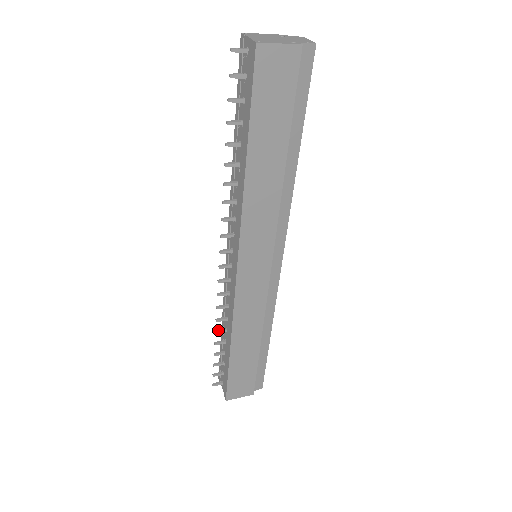
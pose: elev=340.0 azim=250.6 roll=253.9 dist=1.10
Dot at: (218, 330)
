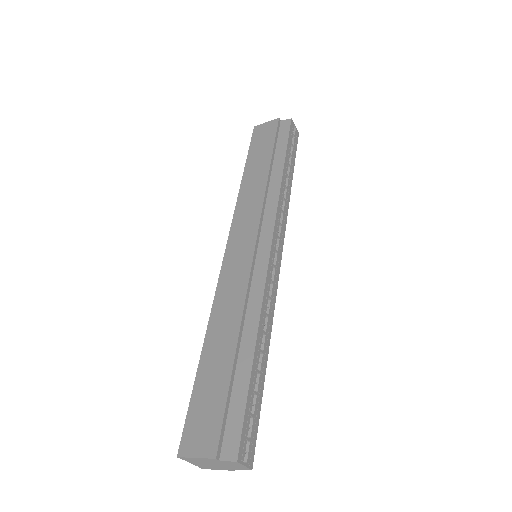
Dot at: occluded
